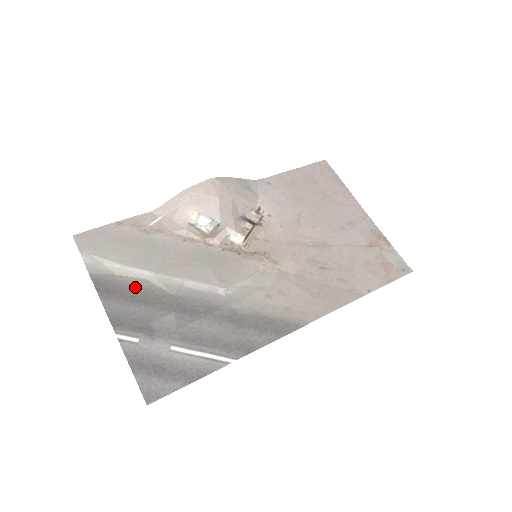
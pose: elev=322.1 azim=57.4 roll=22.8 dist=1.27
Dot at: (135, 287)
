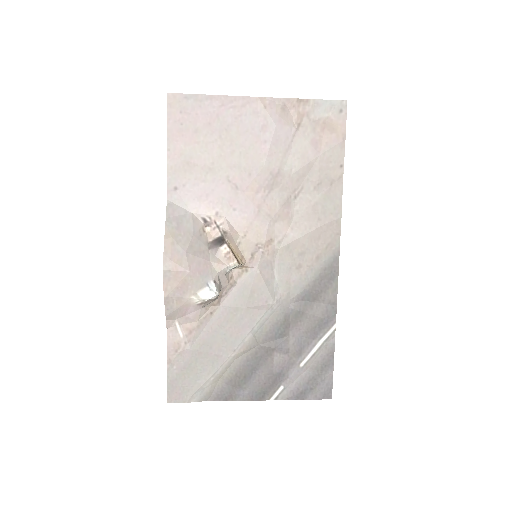
Dot at: (237, 372)
